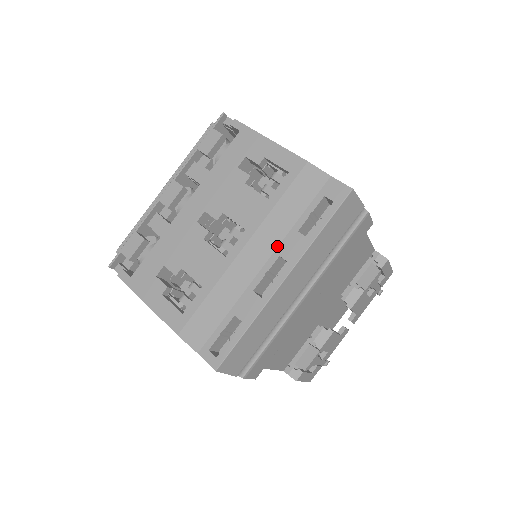
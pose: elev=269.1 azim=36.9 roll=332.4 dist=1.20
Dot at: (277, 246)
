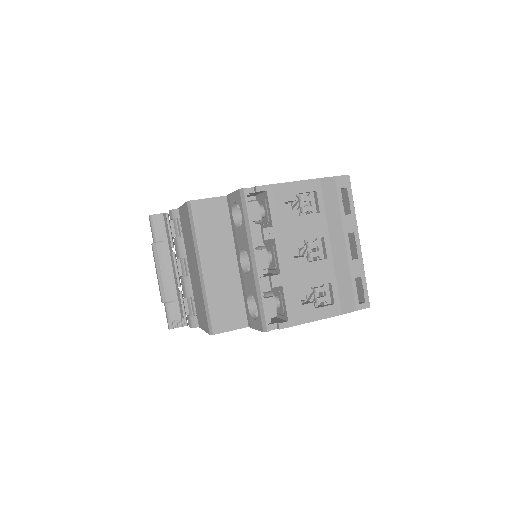
Dot at: (343, 230)
